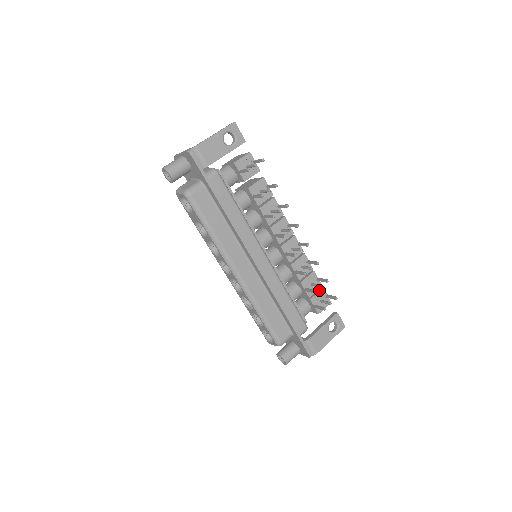
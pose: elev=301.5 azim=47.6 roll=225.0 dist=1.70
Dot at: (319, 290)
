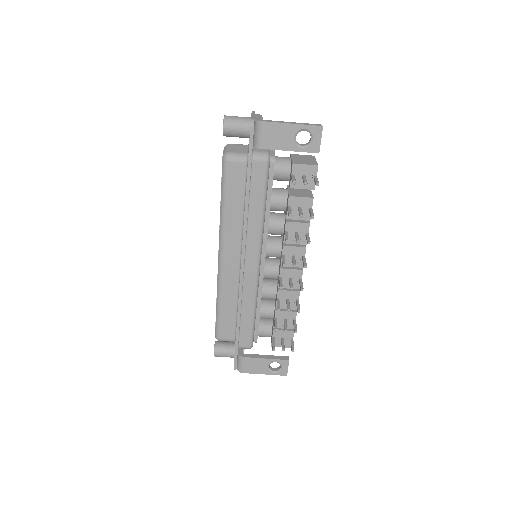
Dot at: (289, 329)
